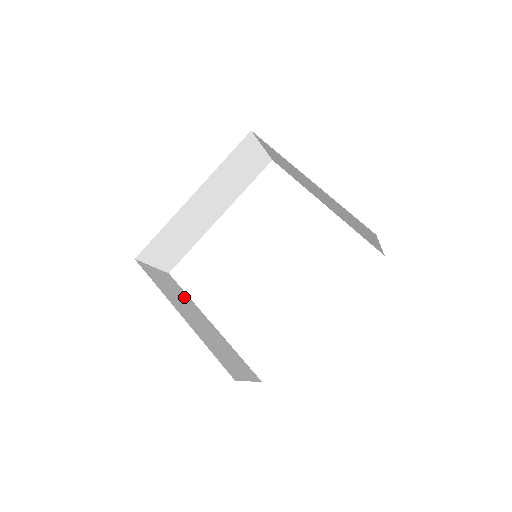
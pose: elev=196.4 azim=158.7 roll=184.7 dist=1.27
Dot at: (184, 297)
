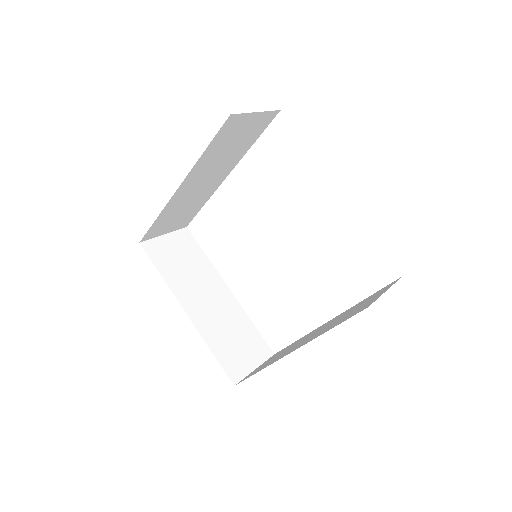
Dot at: (199, 265)
